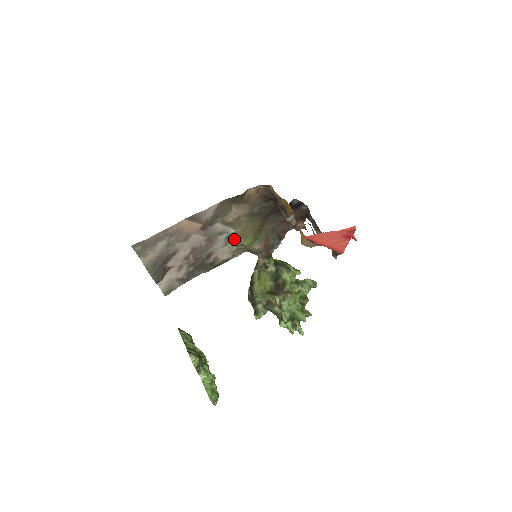
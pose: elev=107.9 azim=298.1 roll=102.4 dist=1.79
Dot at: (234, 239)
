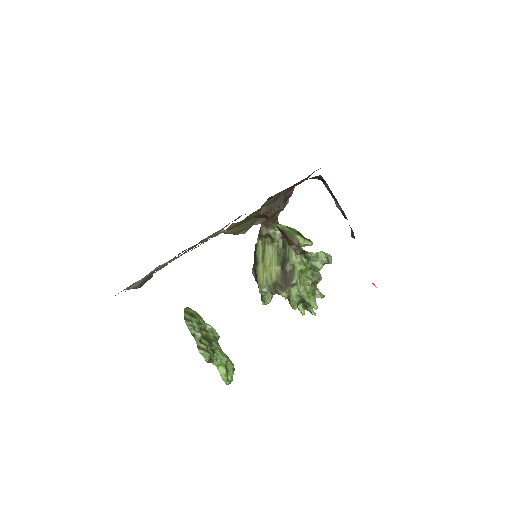
Dot at: occluded
